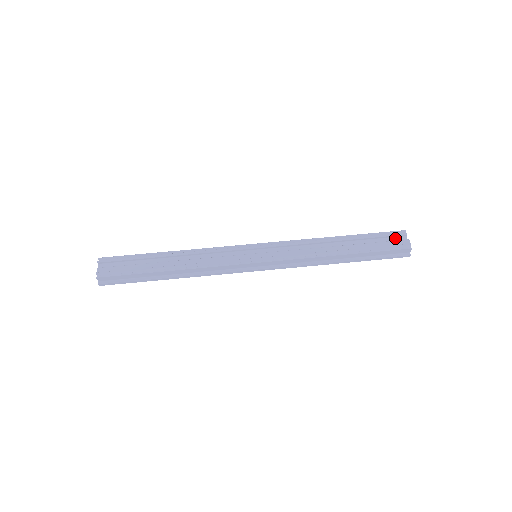
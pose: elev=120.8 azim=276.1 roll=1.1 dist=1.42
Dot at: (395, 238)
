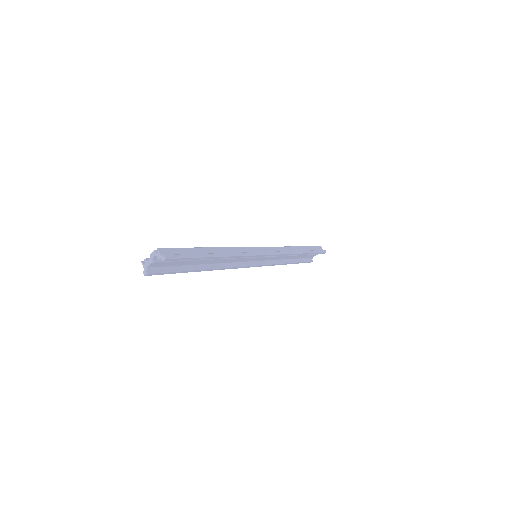
Dot at: occluded
